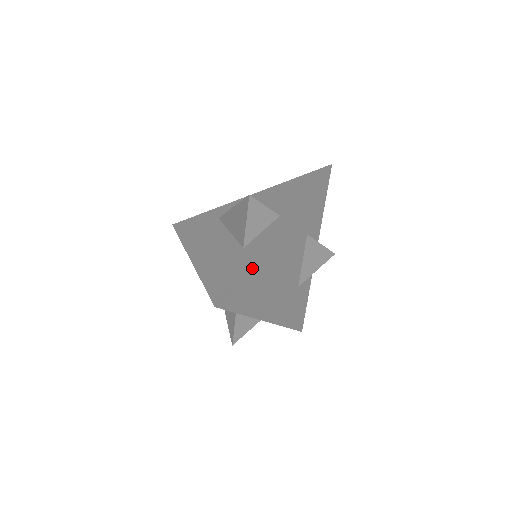
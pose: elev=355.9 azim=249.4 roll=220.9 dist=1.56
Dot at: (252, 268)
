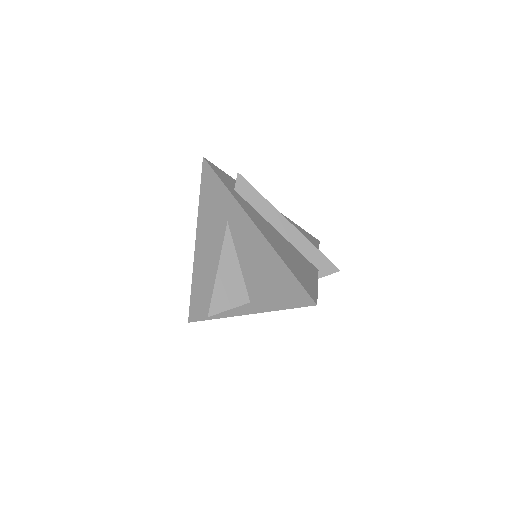
Dot at: occluded
